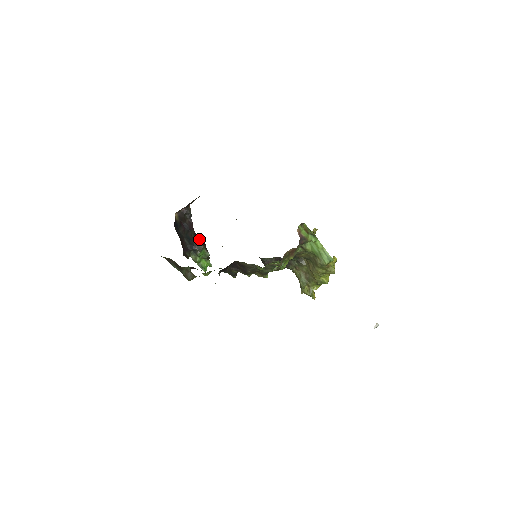
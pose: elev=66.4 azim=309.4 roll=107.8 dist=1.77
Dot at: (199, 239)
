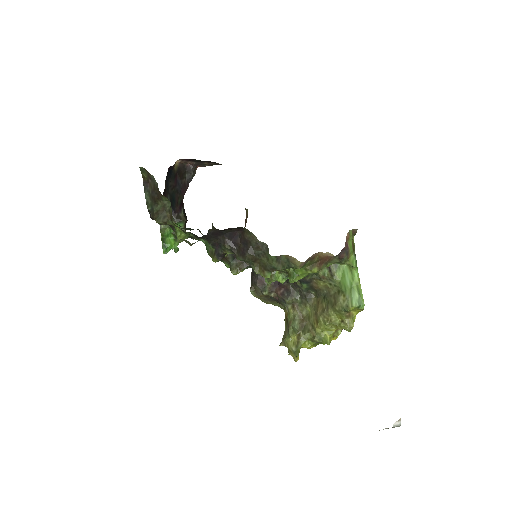
Dot at: (184, 210)
